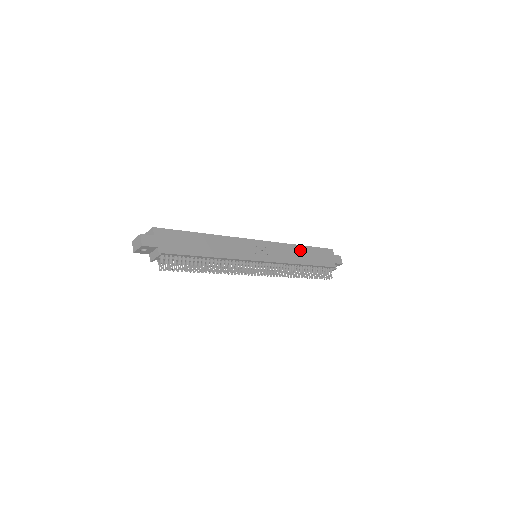
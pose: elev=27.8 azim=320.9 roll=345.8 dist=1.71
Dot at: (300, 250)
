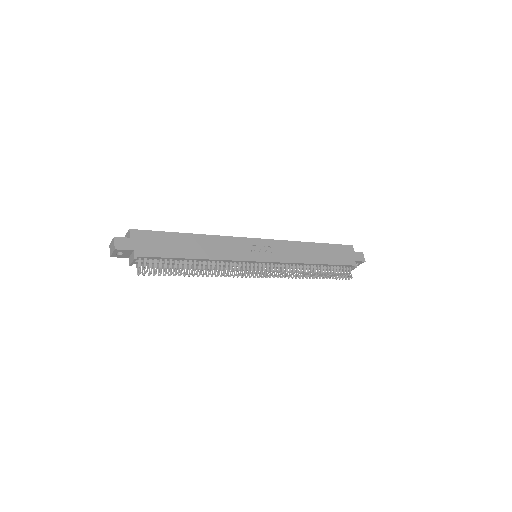
Dot at: (310, 248)
